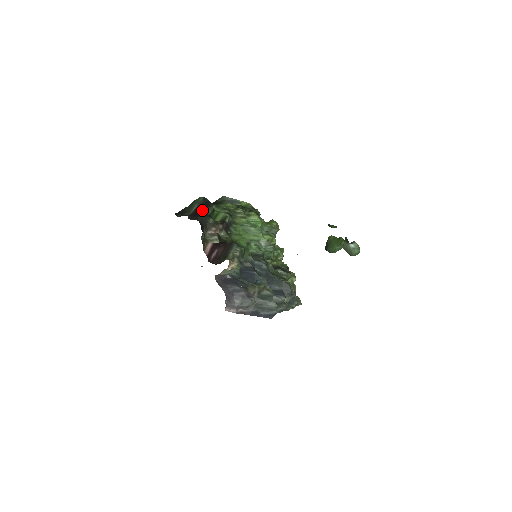
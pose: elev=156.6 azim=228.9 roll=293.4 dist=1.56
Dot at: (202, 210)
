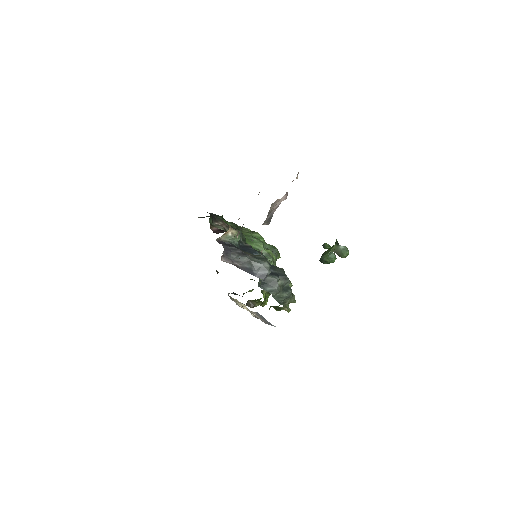
Dot at: occluded
